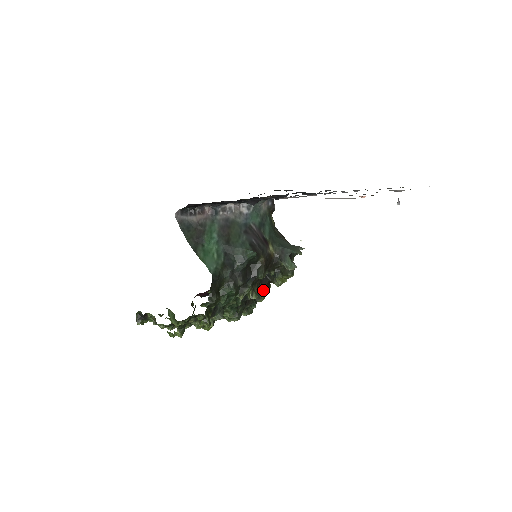
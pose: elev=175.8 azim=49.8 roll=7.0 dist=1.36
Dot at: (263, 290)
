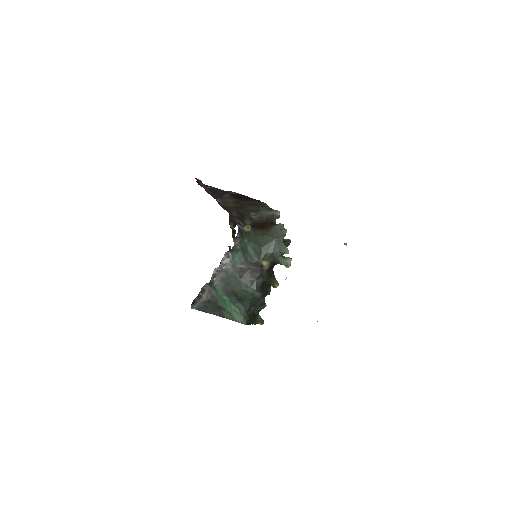
Dot at: occluded
